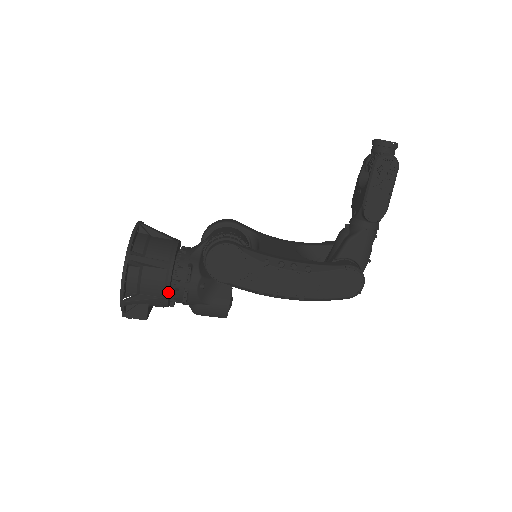
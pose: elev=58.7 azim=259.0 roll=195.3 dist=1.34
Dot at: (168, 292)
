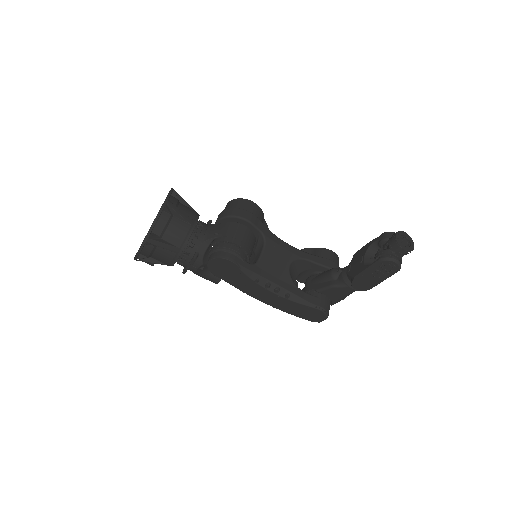
Dot at: (173, 265)
